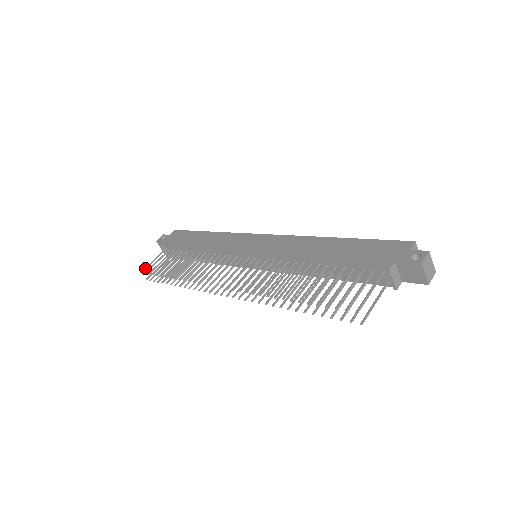
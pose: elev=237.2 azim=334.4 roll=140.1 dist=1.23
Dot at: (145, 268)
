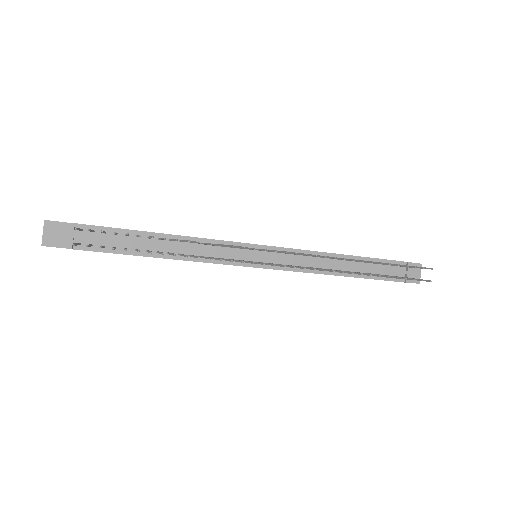
Dot at: occluded
